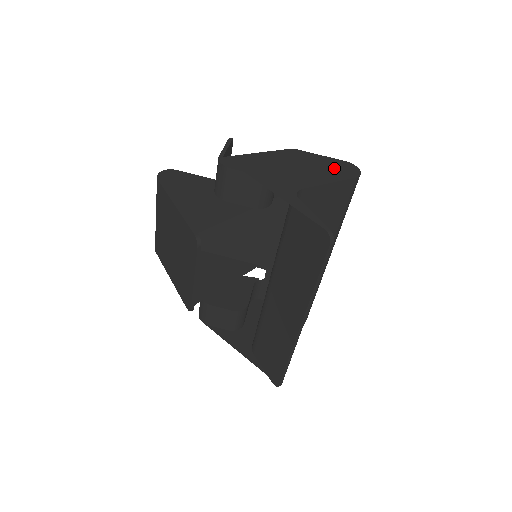
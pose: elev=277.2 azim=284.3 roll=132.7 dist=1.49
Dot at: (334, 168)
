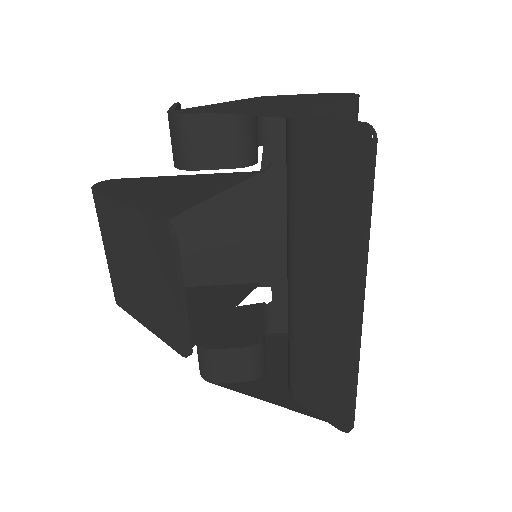
Dot at: (323, 97)
